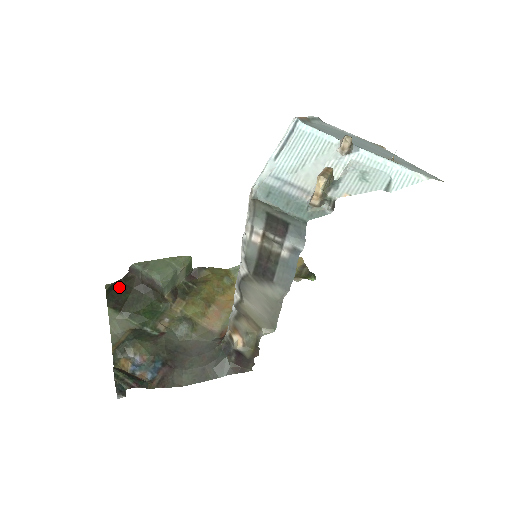
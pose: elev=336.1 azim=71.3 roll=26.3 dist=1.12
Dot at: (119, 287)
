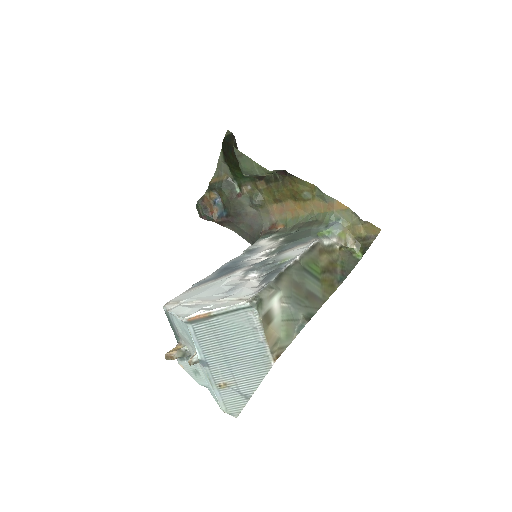
Dot at: (230, 144)
